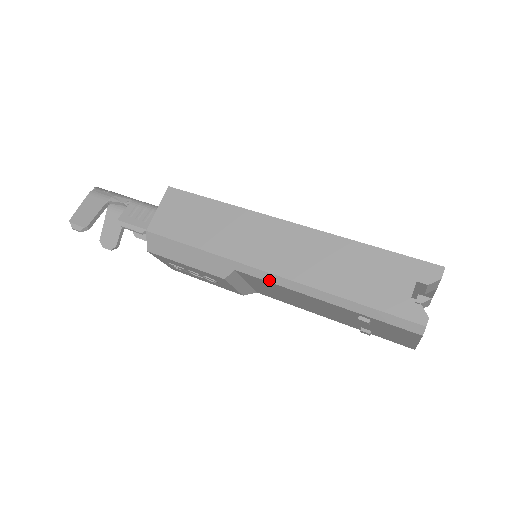
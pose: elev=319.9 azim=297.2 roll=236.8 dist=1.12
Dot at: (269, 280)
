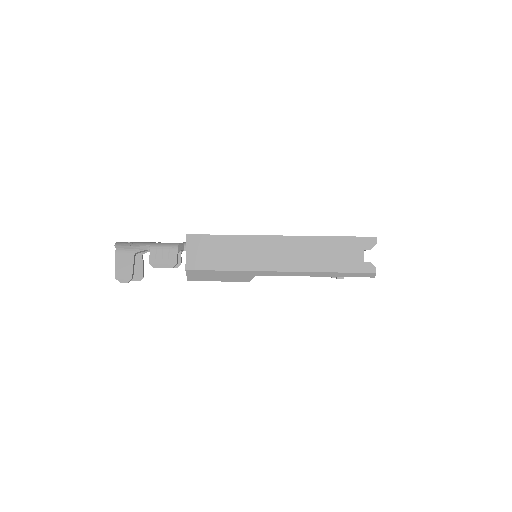
Dot at: (280, 275)
